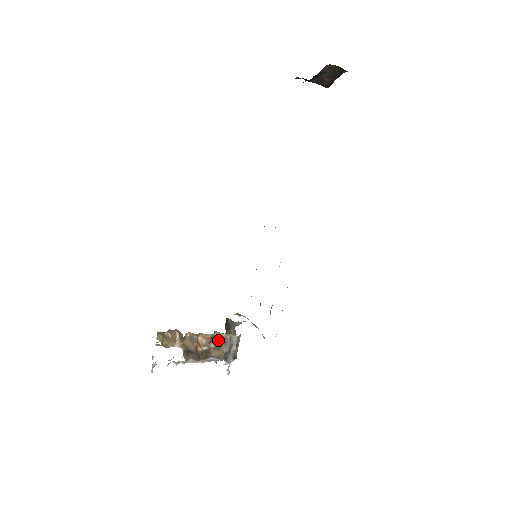
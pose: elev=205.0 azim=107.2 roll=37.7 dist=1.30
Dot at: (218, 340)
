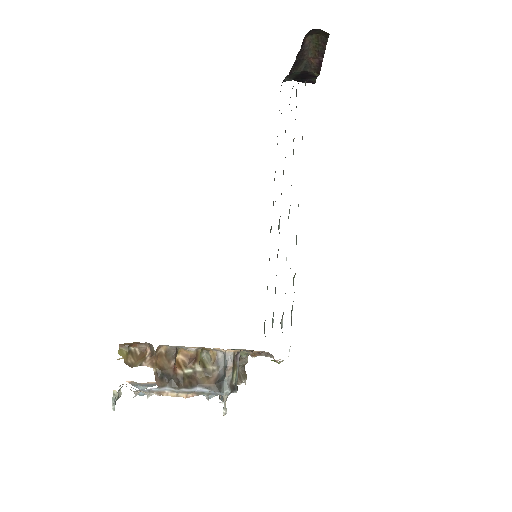
Dot at: (207, 361)
